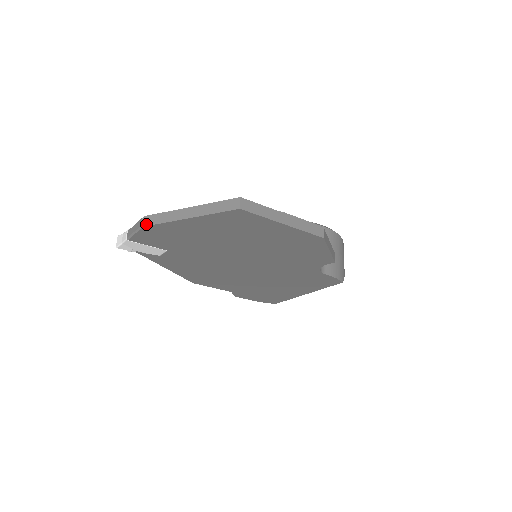
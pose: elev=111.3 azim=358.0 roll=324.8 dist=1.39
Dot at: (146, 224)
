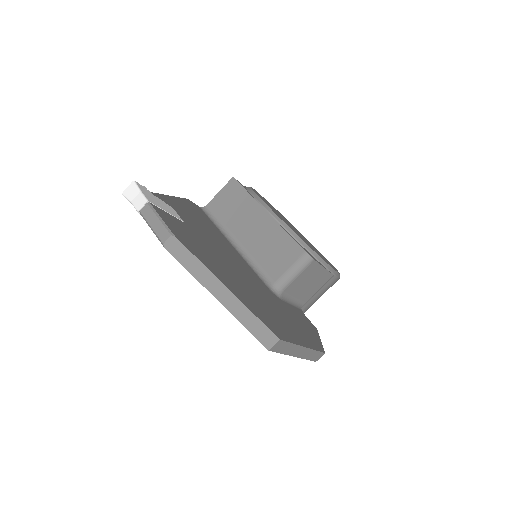
Dot at: (170, 249)
